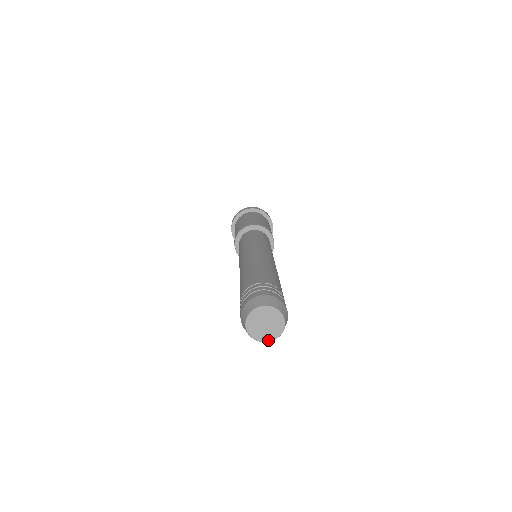
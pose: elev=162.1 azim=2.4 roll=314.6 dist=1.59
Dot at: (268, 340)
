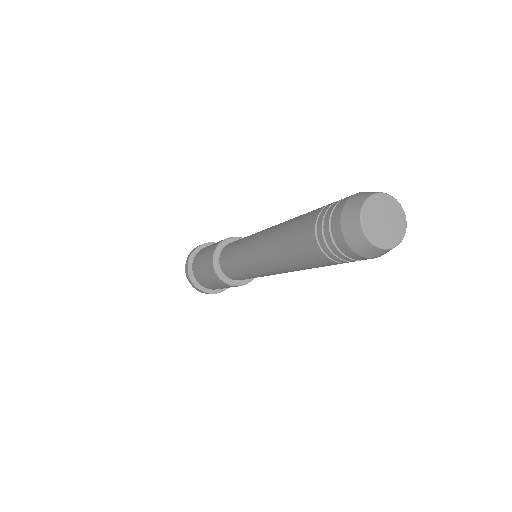
Dot at: (380, 245)
